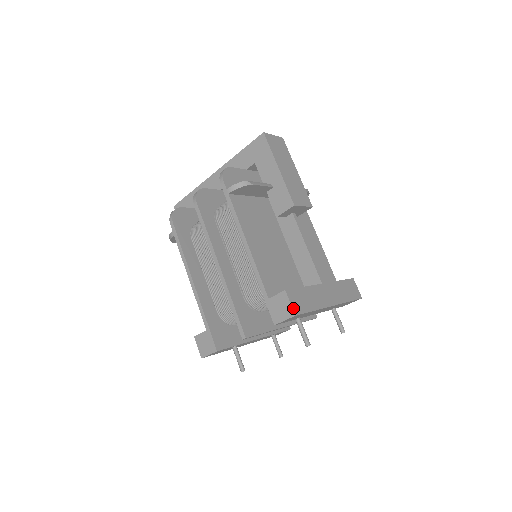
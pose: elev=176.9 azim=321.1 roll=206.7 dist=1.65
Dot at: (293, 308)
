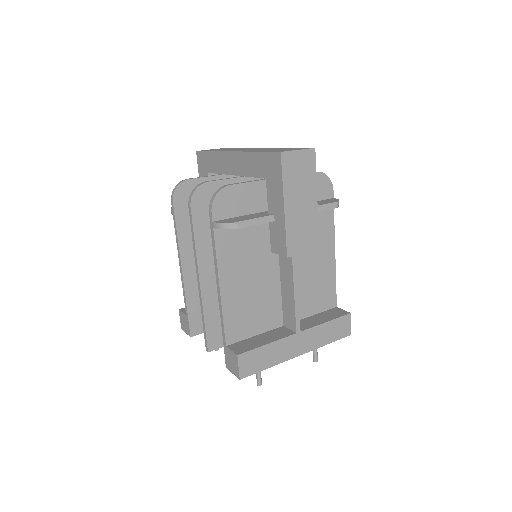
Dot at: (240, 372)
